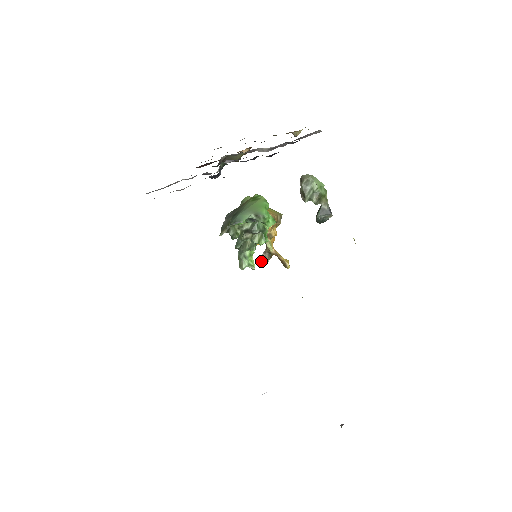
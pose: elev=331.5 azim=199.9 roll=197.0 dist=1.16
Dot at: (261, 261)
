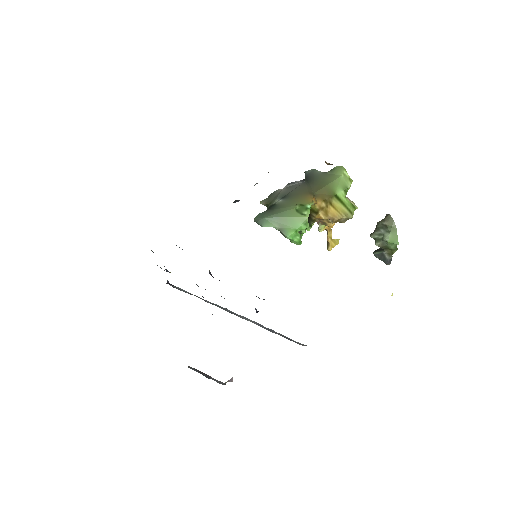
Dot at: (317, 222)
